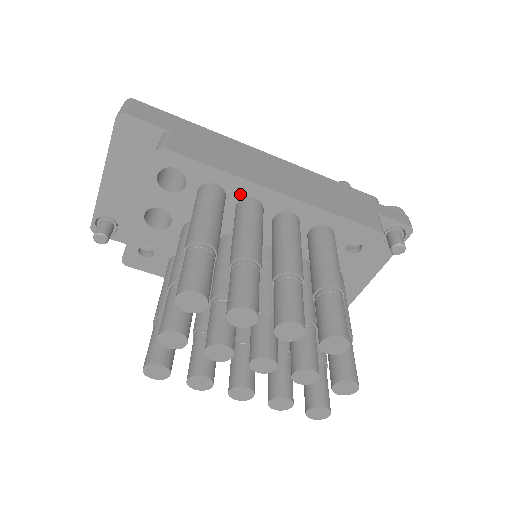
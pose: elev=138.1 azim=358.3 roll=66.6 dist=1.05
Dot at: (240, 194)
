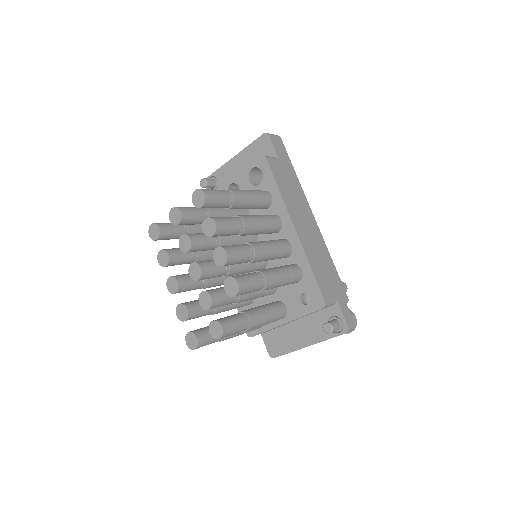
Dot at: (277, 211)
